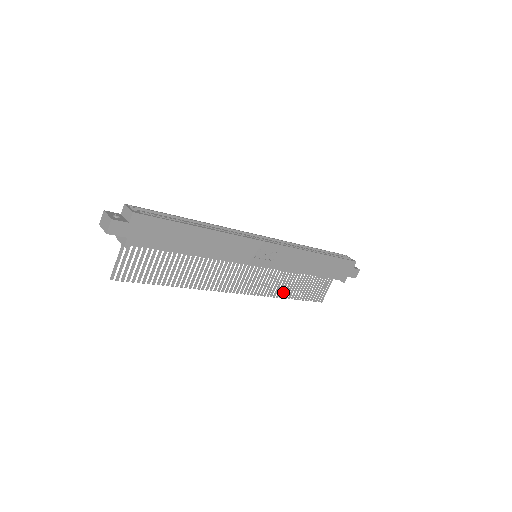
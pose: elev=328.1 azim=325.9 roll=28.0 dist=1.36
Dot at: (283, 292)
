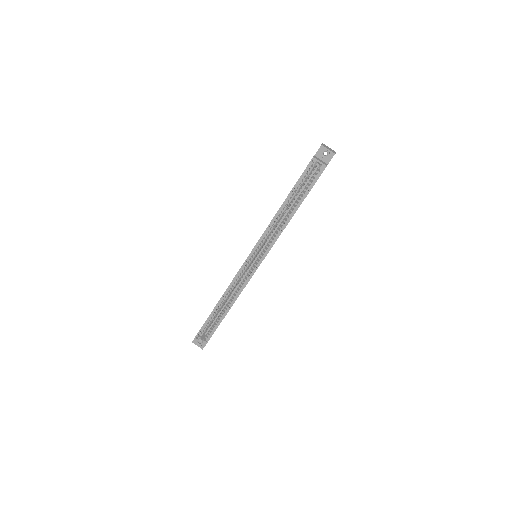
Dot at: occluded
